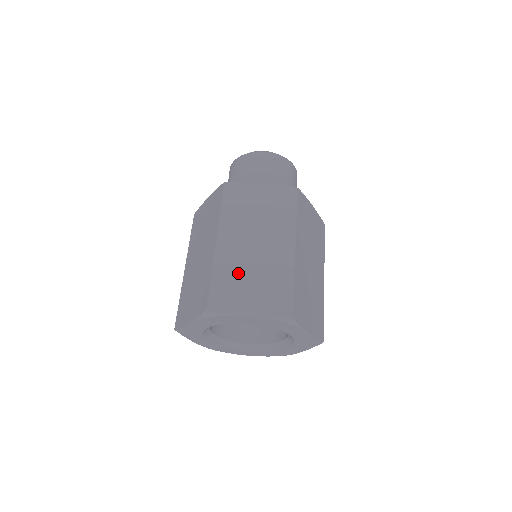
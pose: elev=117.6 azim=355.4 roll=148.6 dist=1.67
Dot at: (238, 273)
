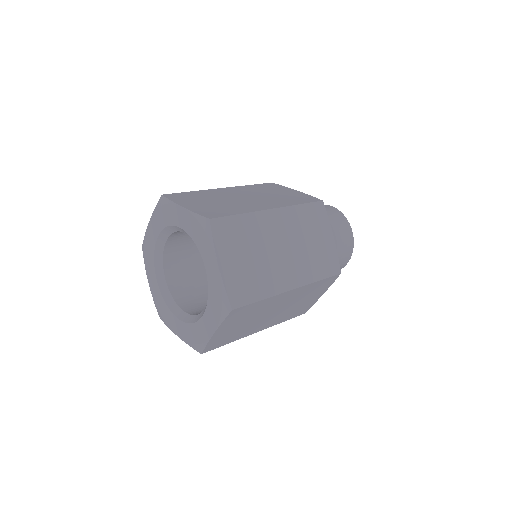
Dot at: (211, 197)
